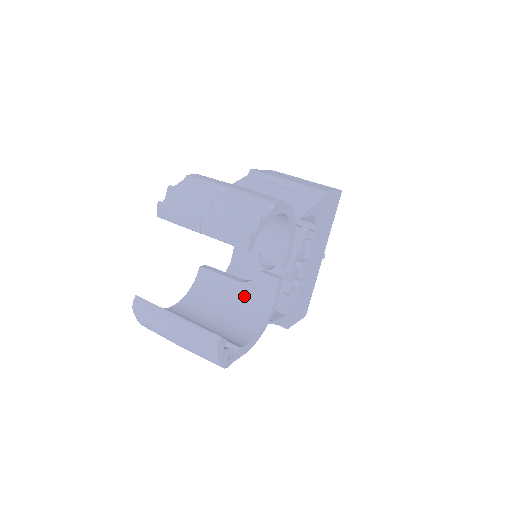
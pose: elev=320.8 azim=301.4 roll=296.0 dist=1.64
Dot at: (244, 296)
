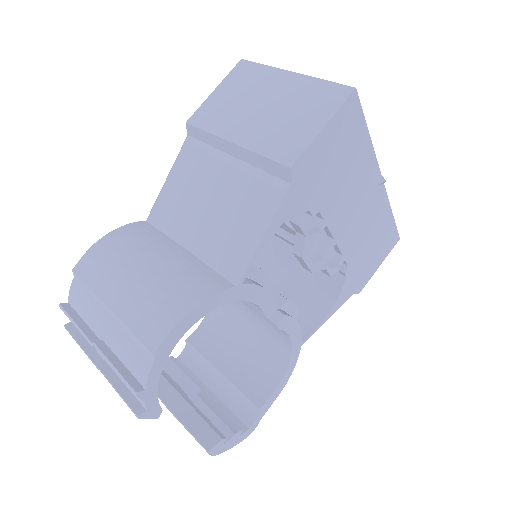
Dot at: (259, 317)
